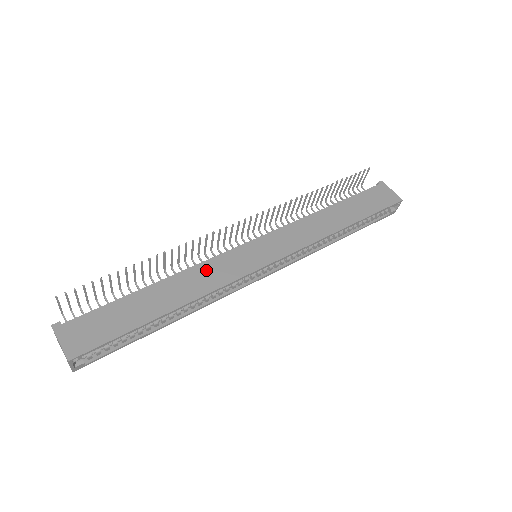
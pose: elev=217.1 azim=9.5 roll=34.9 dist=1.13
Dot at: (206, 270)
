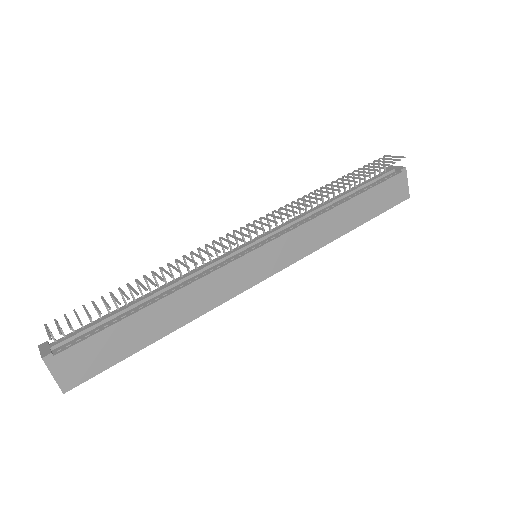
Dot at: (207, 286)
